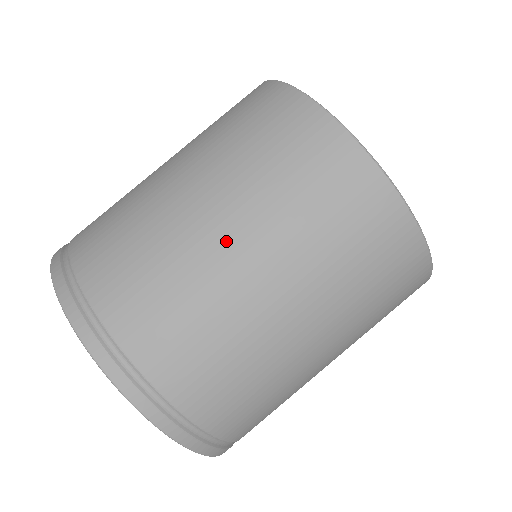
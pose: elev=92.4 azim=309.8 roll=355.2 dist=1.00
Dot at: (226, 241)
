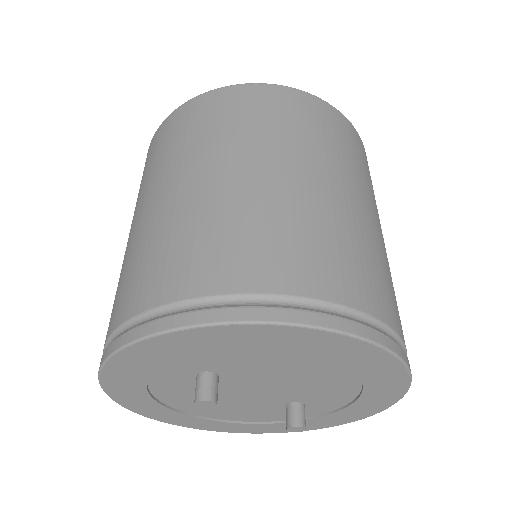
Dot at: (336, 191)
